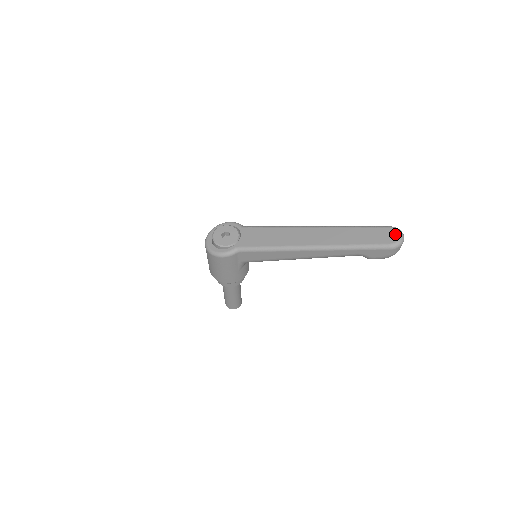
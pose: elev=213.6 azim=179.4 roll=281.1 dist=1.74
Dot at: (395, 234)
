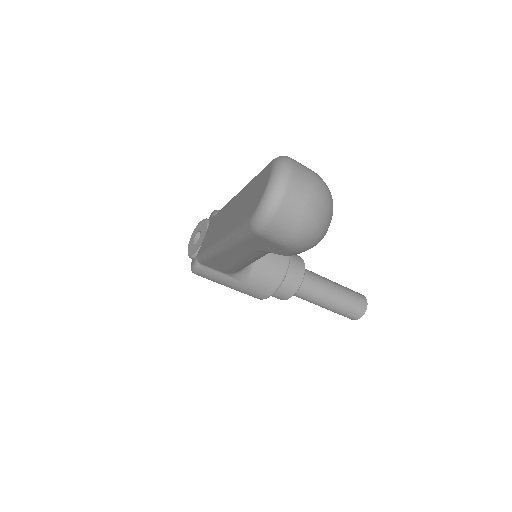
Dot at: (264, 183)
